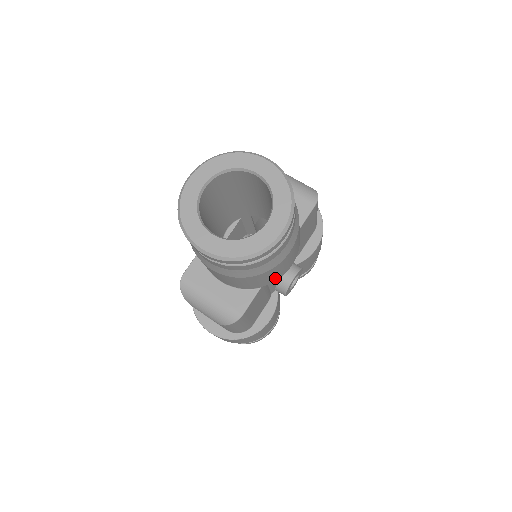
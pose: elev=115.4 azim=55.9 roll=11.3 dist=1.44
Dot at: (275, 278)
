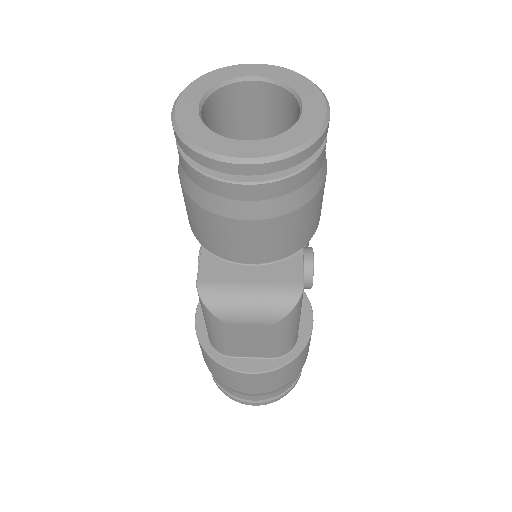
Dot at: (315, 224)
